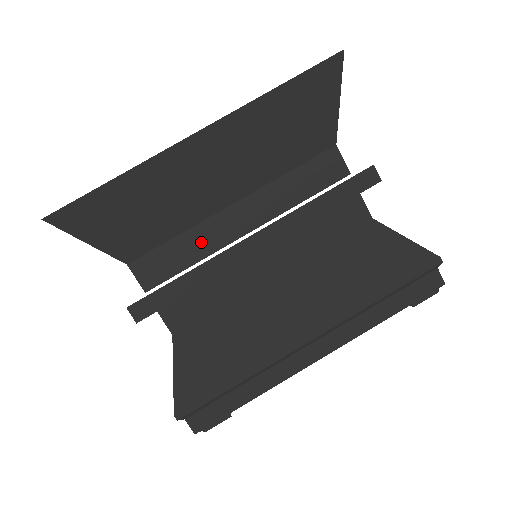
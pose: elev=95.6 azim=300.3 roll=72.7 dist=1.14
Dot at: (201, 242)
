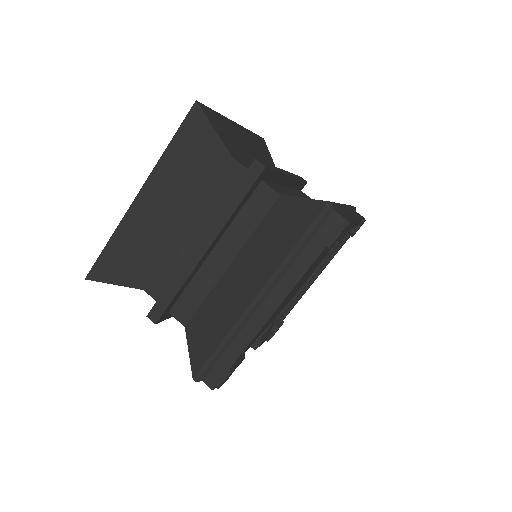
Dot at: (178, 260)
